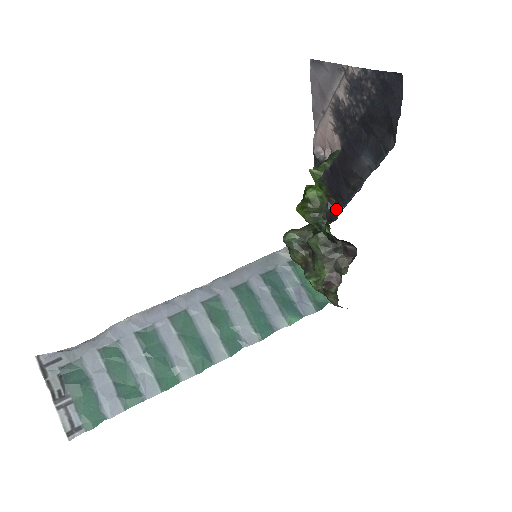
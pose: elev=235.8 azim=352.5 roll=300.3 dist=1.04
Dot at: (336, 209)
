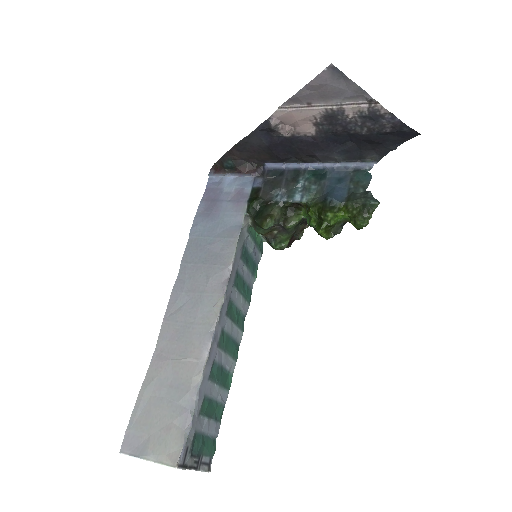
Dot at: (263, 160)
